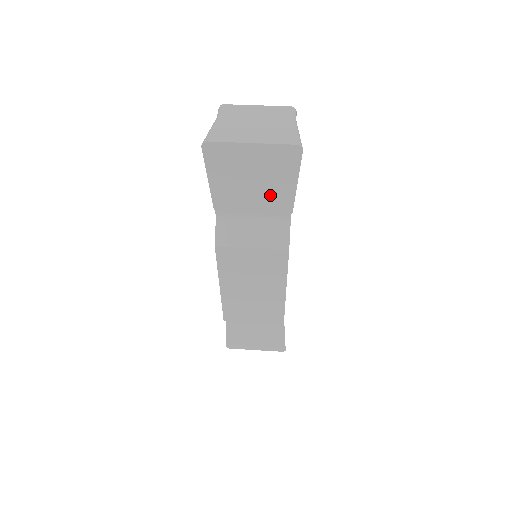
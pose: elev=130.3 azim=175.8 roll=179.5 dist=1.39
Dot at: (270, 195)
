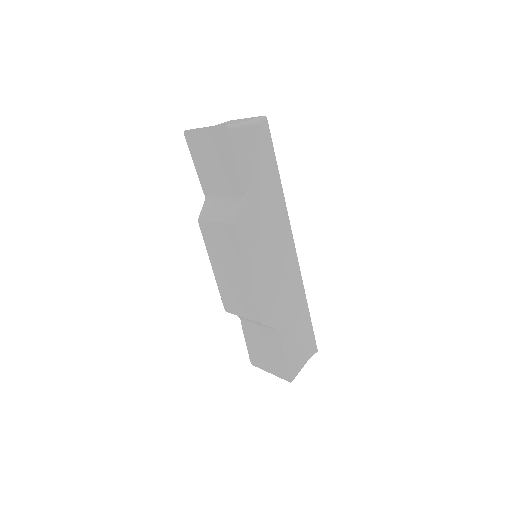
Dot at: (225, 175)
